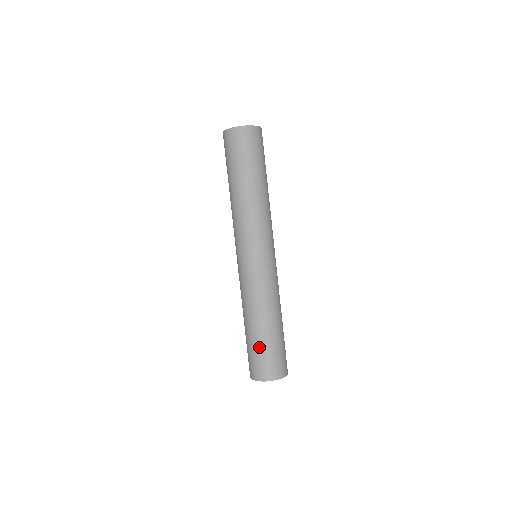
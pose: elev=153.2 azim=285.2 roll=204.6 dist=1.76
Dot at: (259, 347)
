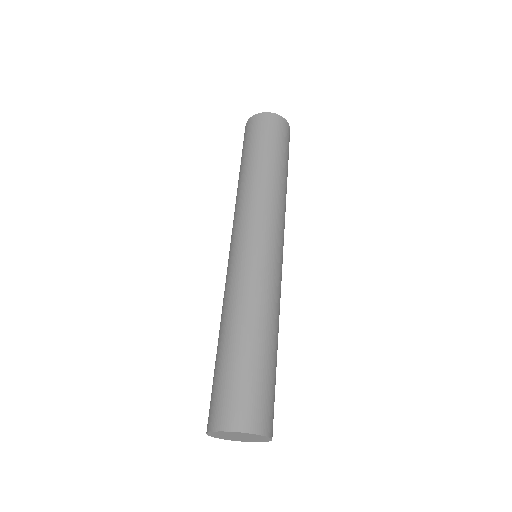
Dot at: (222, 370)
